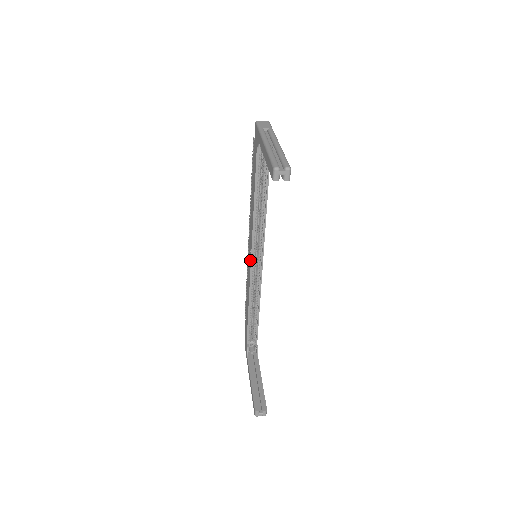
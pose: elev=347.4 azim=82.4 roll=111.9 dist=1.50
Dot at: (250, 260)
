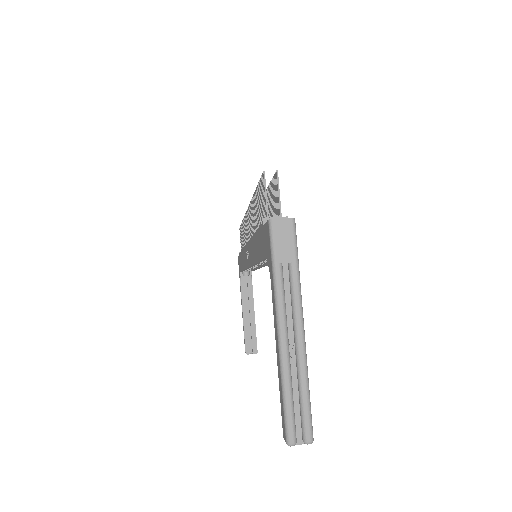
Dot at: (248, 264)
